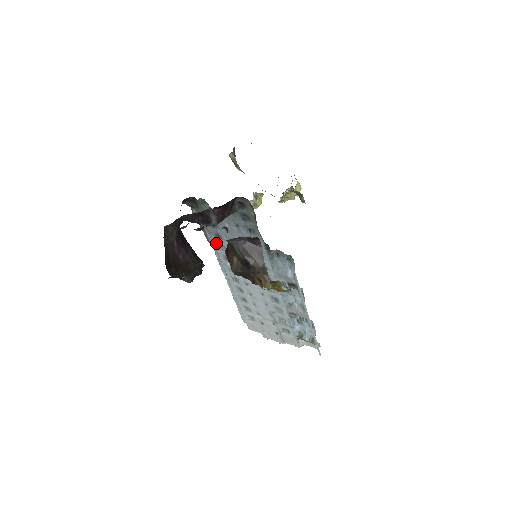
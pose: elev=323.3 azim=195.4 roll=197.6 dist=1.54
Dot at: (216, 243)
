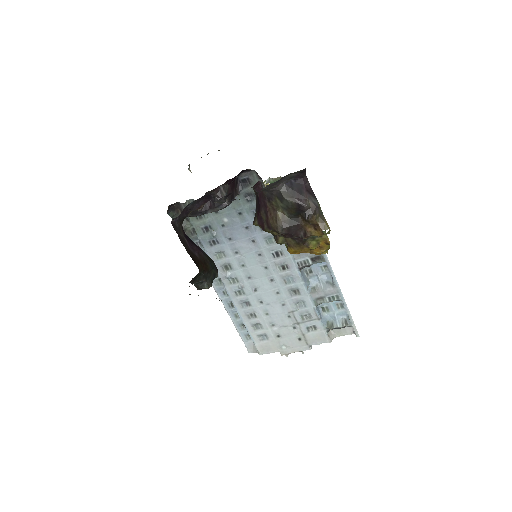
Dot at: (211, 253)
